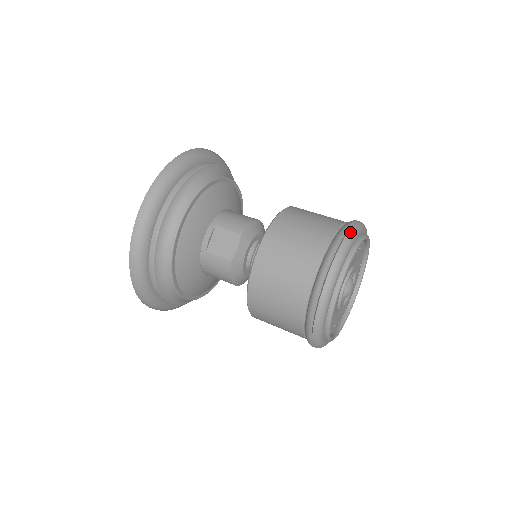
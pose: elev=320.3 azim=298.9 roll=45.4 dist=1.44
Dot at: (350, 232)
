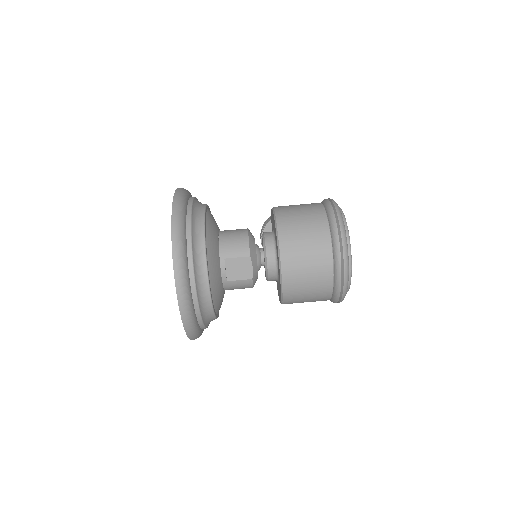
Dot at: (341, 225)
